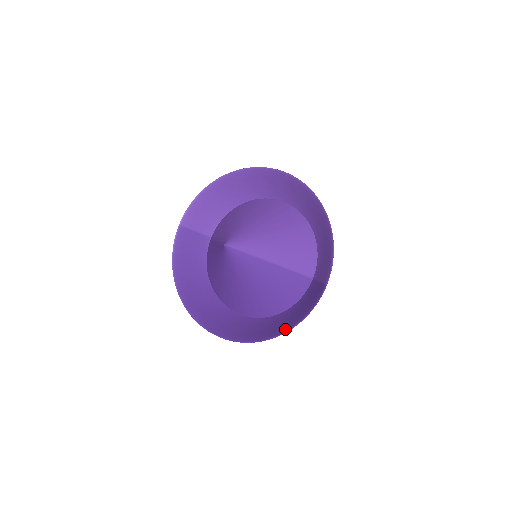
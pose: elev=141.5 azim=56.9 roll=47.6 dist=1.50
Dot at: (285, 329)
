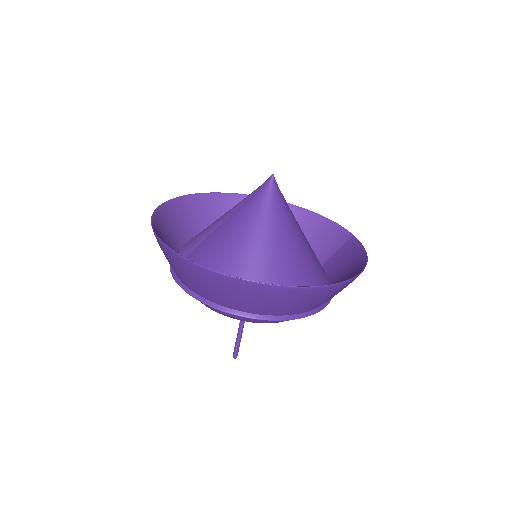
Dot at: (361, 266)
